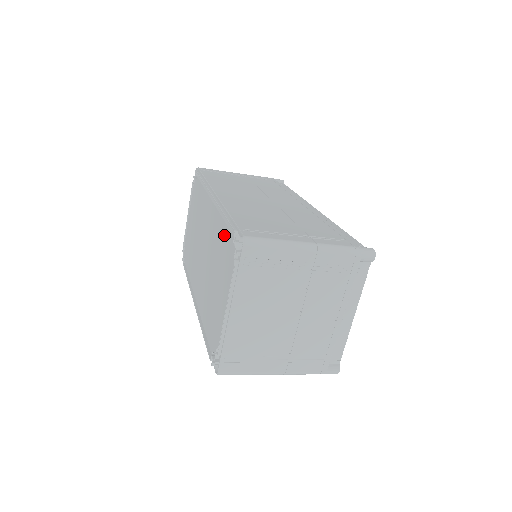
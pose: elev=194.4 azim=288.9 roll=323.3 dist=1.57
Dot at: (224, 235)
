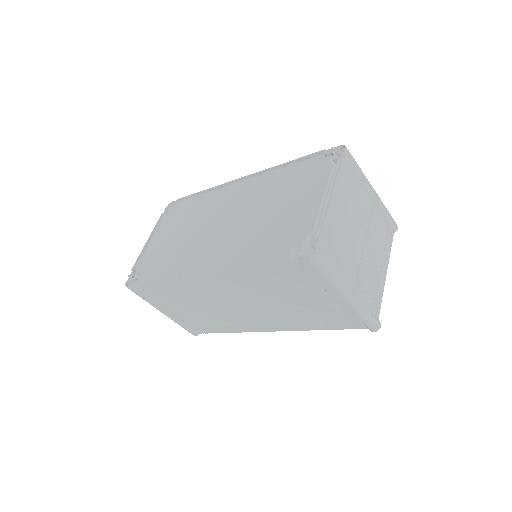
Dot at: (293, 170)
